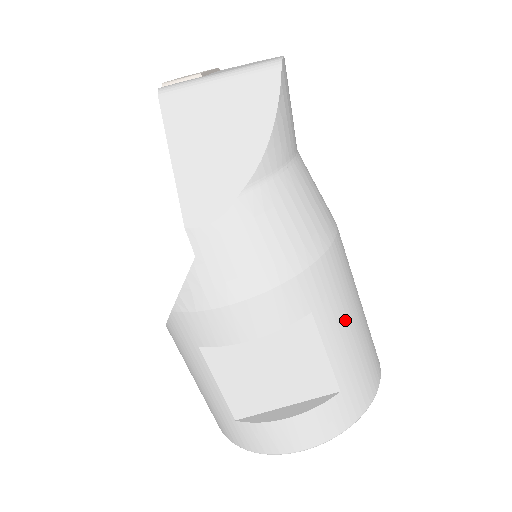
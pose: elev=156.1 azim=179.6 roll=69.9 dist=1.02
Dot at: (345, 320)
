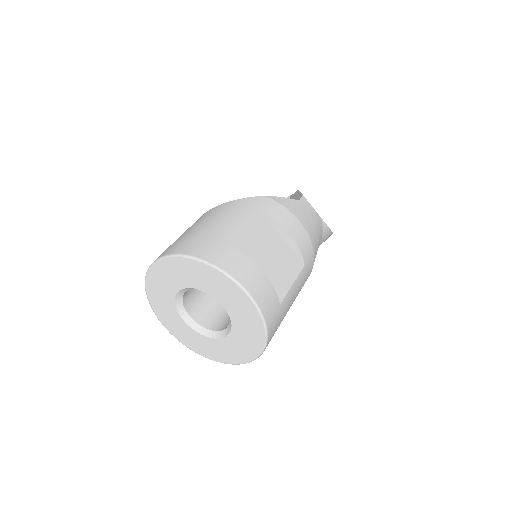
Dot at: (296, 295)
